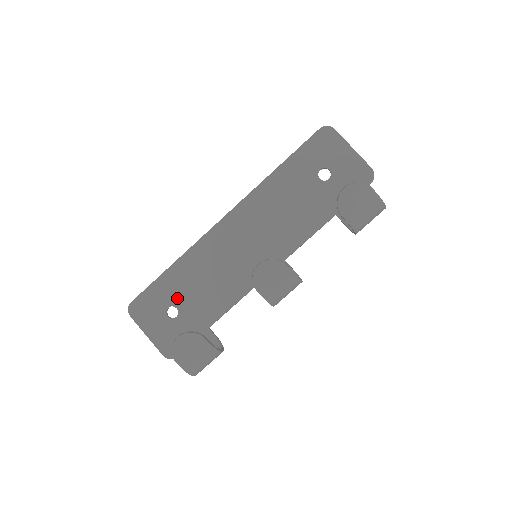
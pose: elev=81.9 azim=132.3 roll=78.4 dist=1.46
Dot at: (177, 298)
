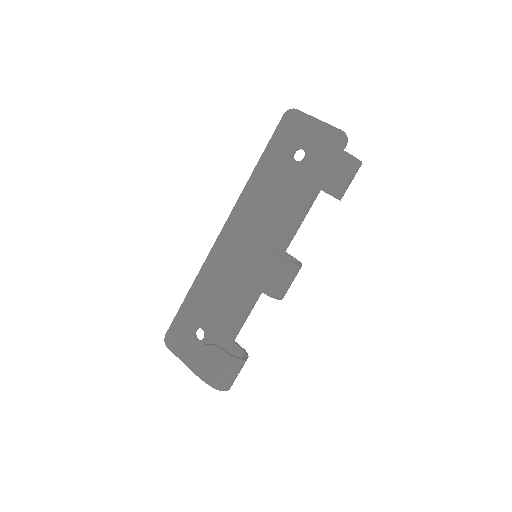
Dot at: (200, 319)
